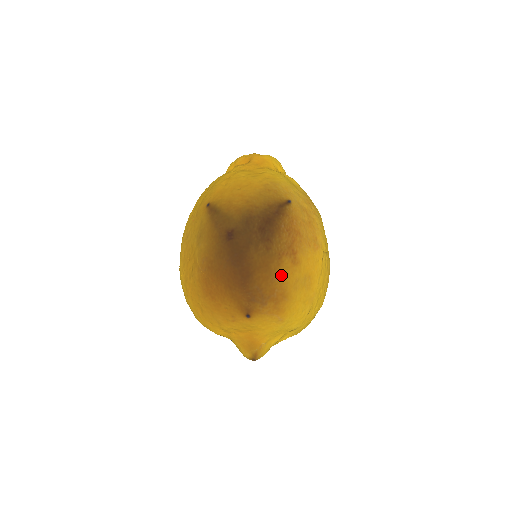
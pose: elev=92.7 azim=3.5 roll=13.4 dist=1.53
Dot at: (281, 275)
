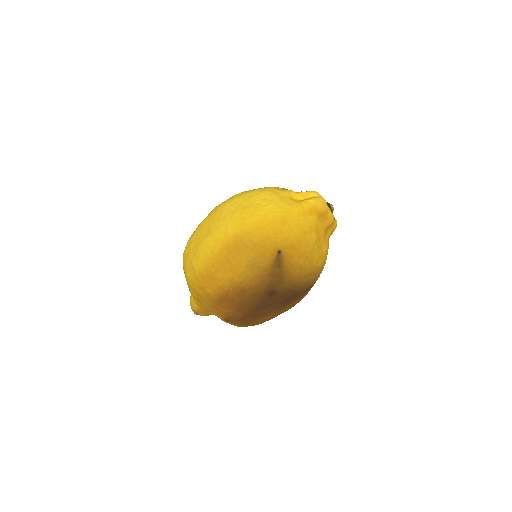
Dot at: occluded
